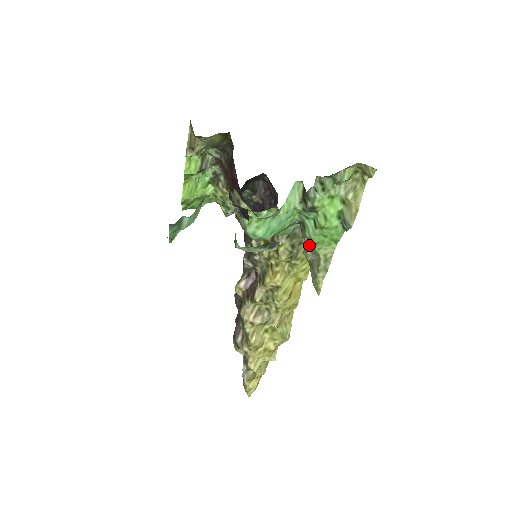
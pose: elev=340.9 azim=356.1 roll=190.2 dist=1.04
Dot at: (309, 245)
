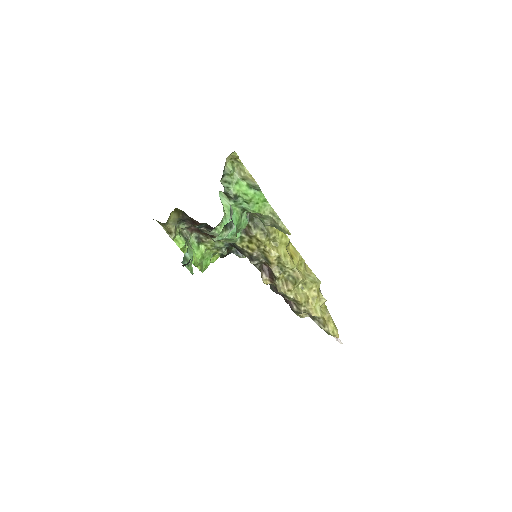
Dot at: (260, 217)
